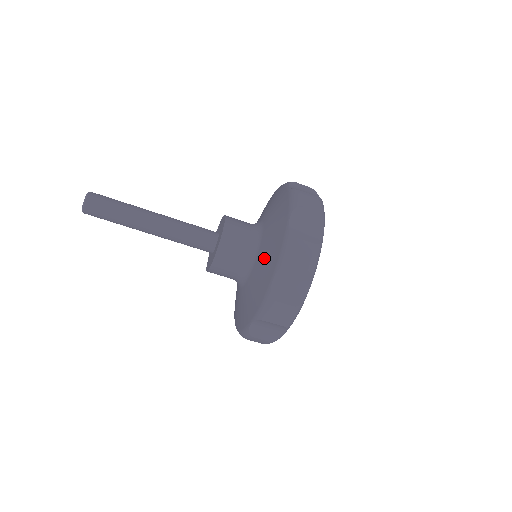
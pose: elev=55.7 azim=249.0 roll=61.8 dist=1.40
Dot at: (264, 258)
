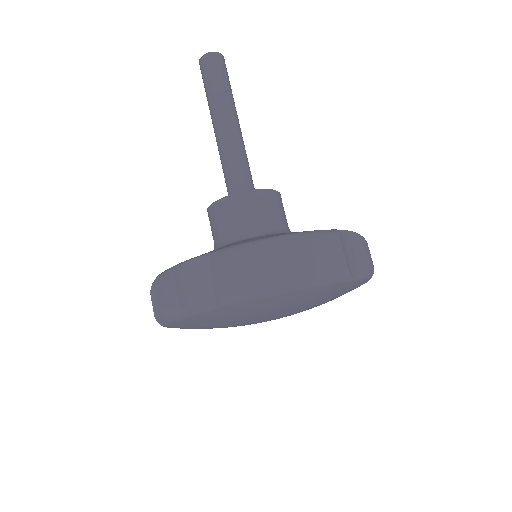
Dot at: occluded
